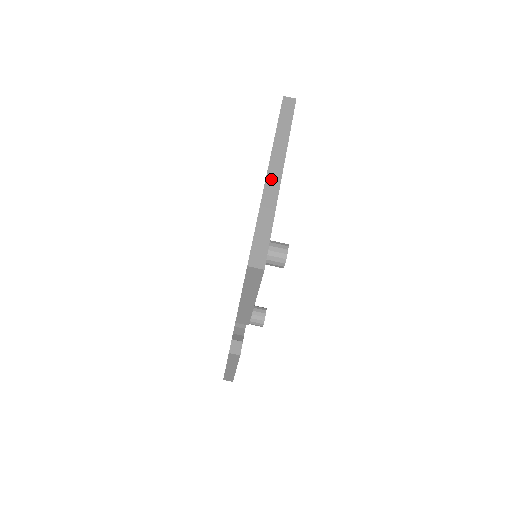
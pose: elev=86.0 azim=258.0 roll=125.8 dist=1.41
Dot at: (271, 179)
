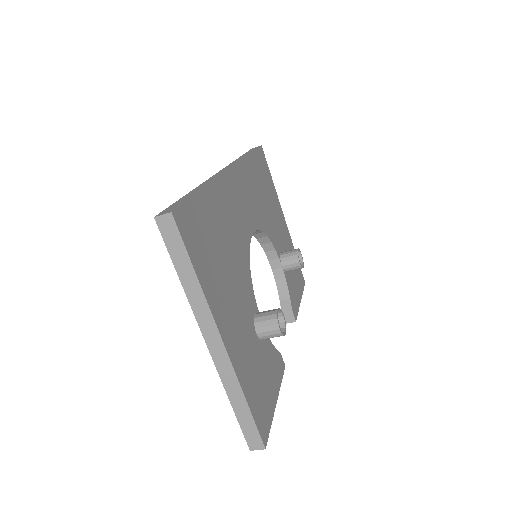
Dot at: (217, 356)
